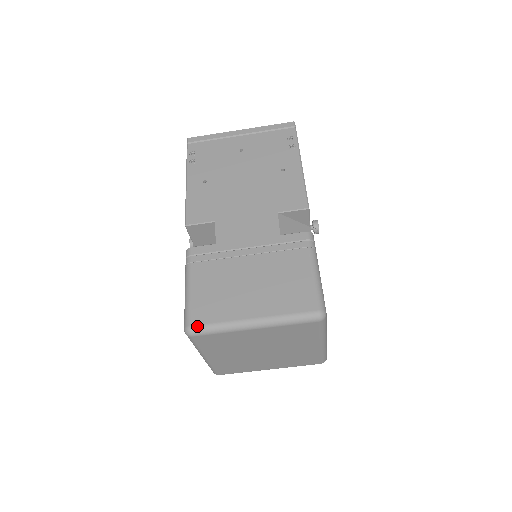
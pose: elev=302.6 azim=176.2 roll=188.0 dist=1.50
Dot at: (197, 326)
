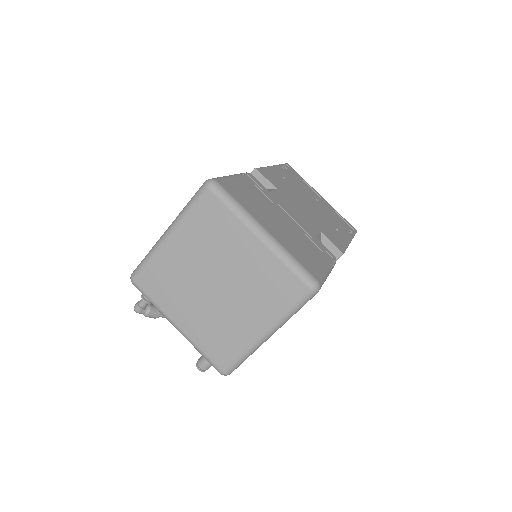
Dot at: (222, 186)
